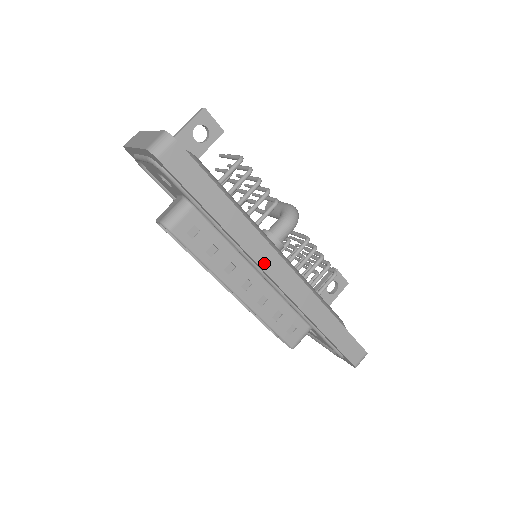
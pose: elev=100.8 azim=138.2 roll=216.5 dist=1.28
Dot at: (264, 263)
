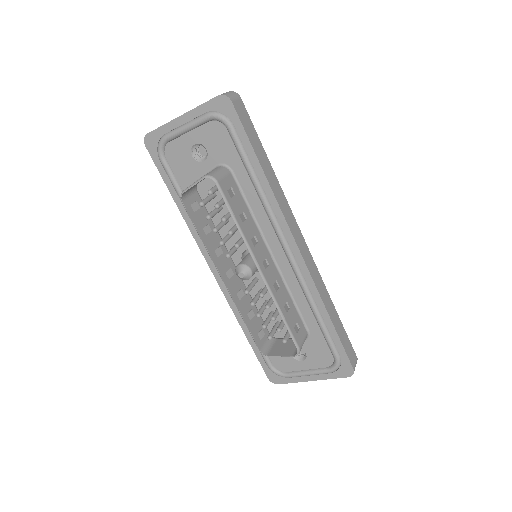
Dot at: (292, 228)
